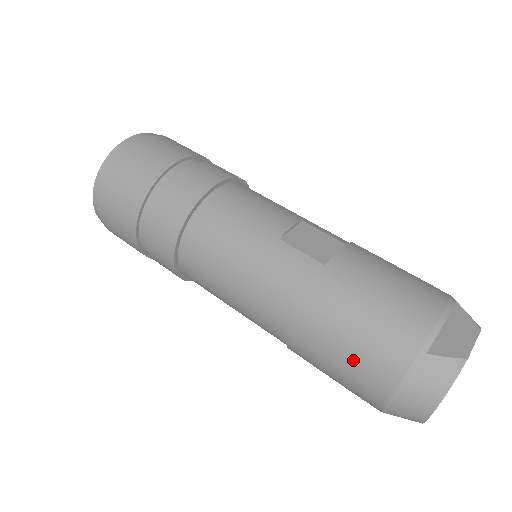
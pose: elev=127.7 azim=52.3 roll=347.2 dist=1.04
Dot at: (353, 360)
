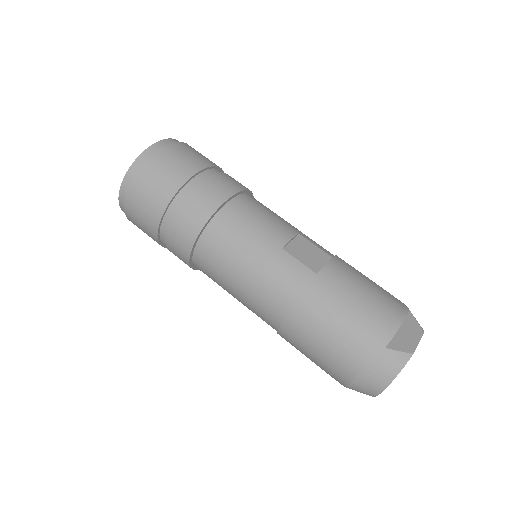
Dot at: (331, 348)
